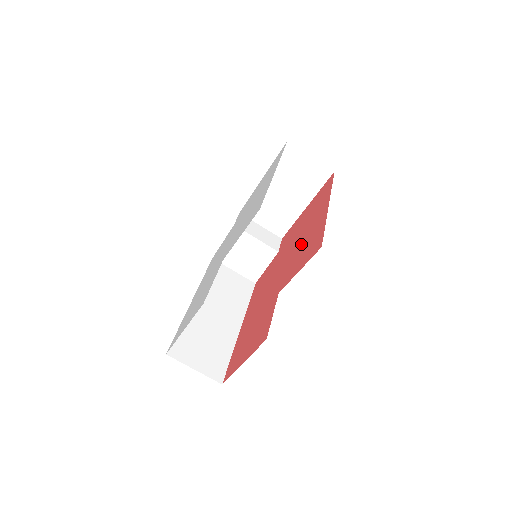
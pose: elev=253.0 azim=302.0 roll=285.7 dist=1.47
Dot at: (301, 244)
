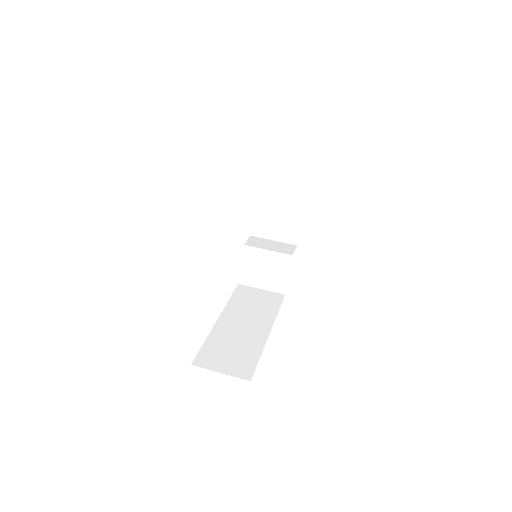
Dot at: occluded
